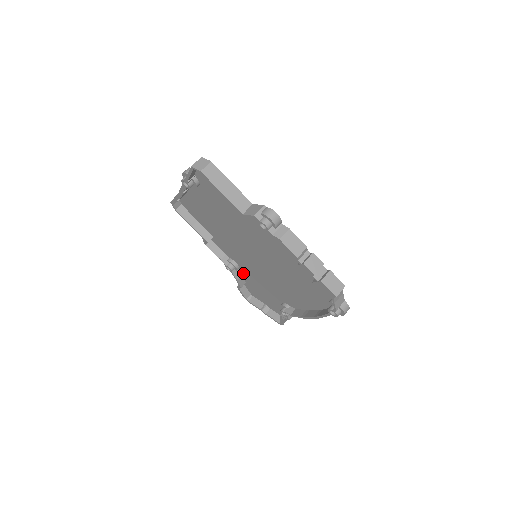
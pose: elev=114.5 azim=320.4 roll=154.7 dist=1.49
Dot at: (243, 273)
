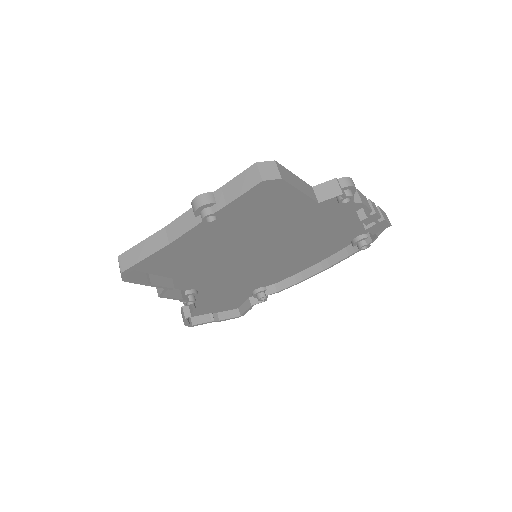
Dot at: (199, 296)
